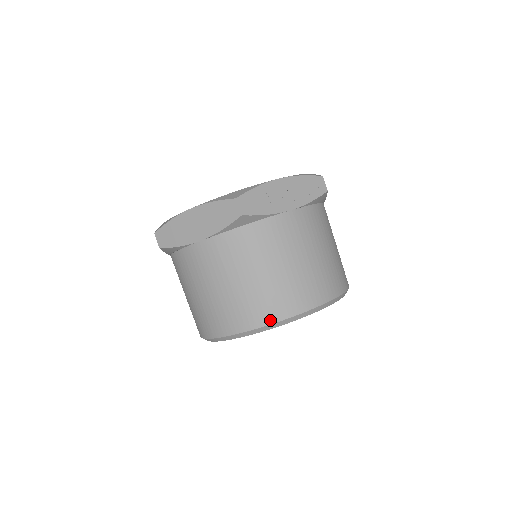
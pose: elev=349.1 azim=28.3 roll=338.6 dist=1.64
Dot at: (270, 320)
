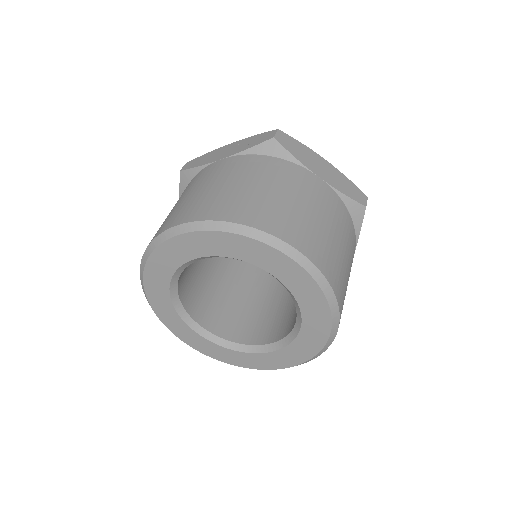
Dot at: (330, 279)
